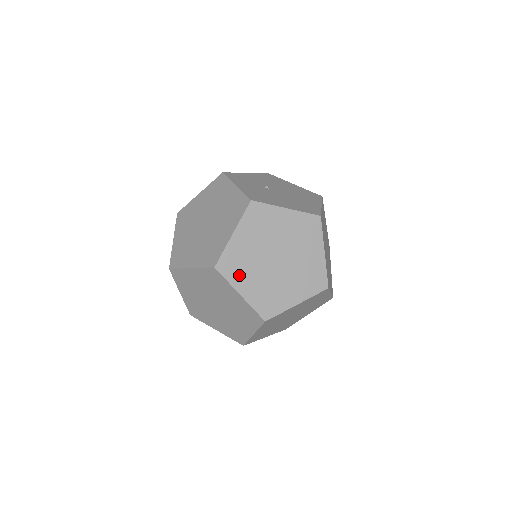
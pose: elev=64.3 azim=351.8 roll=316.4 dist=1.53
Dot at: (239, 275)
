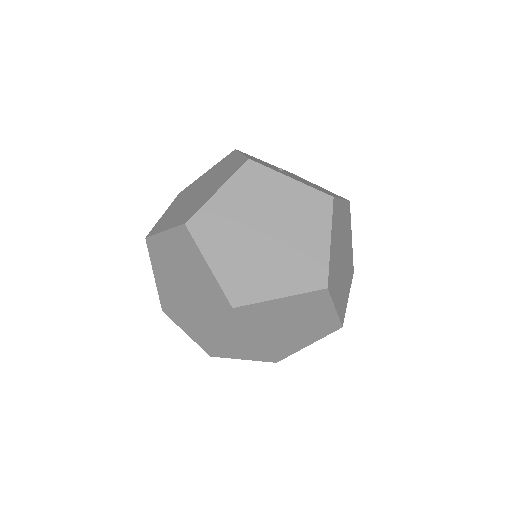
Dot at: (213, 241)
